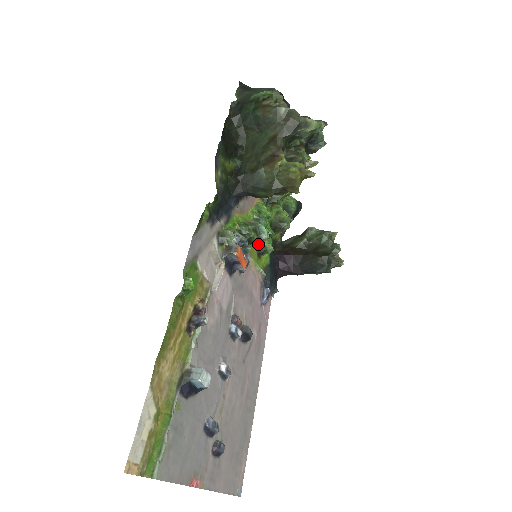
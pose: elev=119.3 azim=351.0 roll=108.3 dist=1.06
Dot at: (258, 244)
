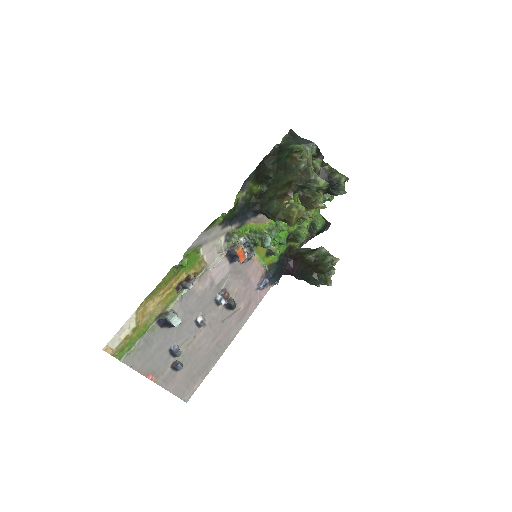
Dot at: occluded
